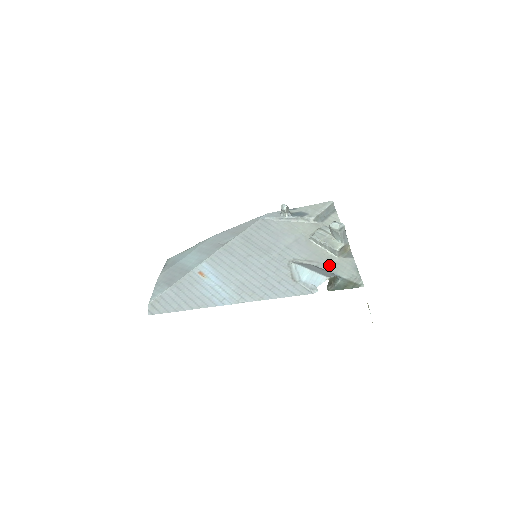
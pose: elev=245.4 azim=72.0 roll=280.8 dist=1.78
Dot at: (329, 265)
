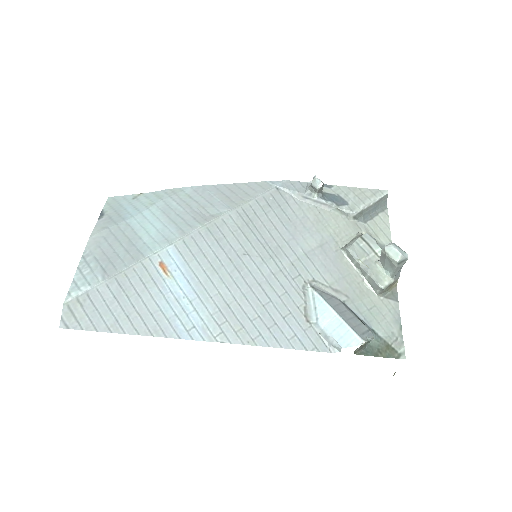
Dot at: (362, 306)
